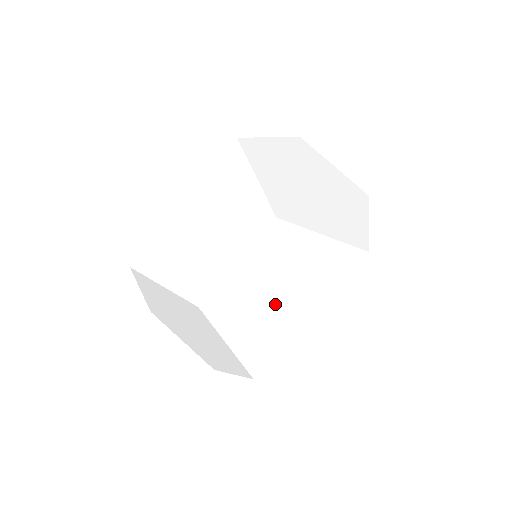
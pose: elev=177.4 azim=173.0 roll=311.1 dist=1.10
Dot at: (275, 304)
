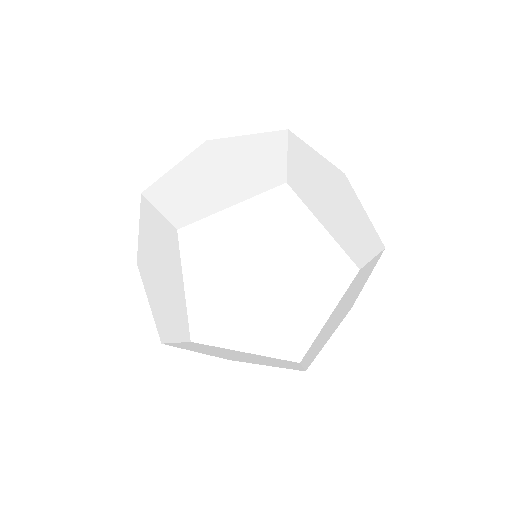
Dot at: (223, 354)
